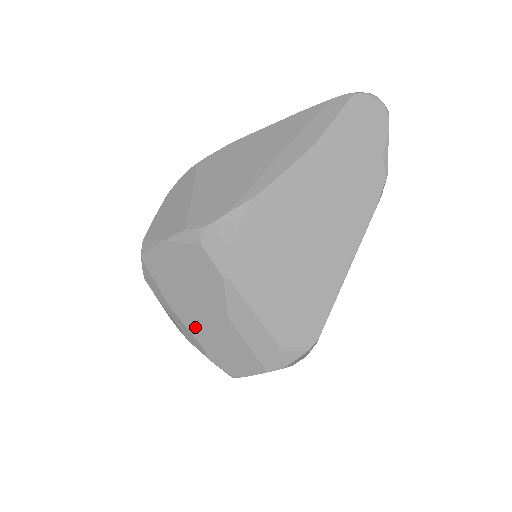
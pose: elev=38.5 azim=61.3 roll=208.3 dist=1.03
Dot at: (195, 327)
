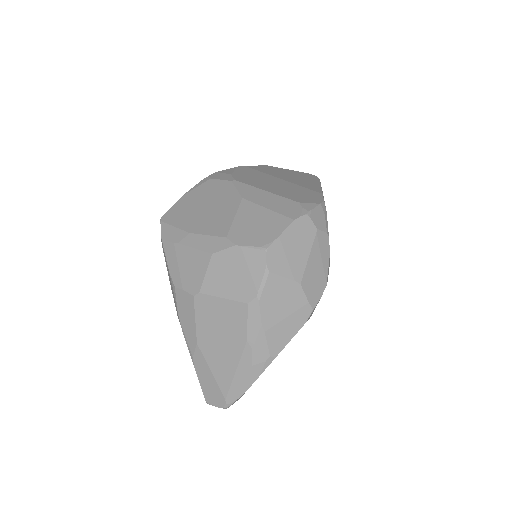
Dot at: (215, 228)
